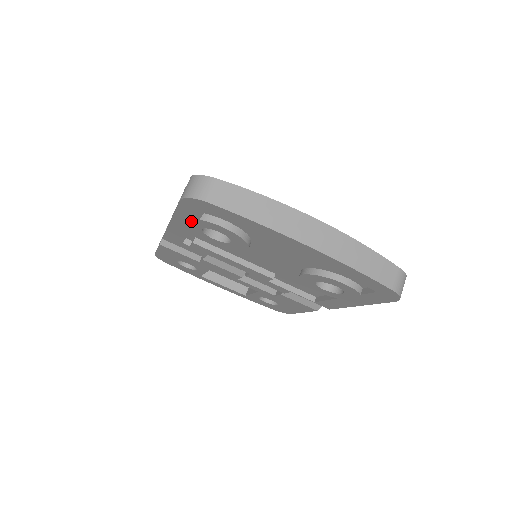
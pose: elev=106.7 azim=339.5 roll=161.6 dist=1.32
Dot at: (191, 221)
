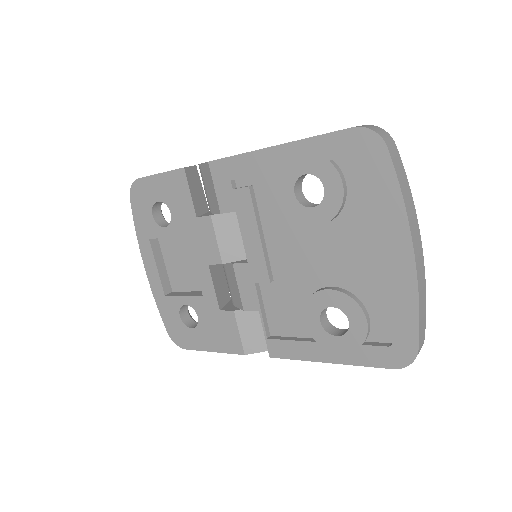
Dot at: (311, 158)
